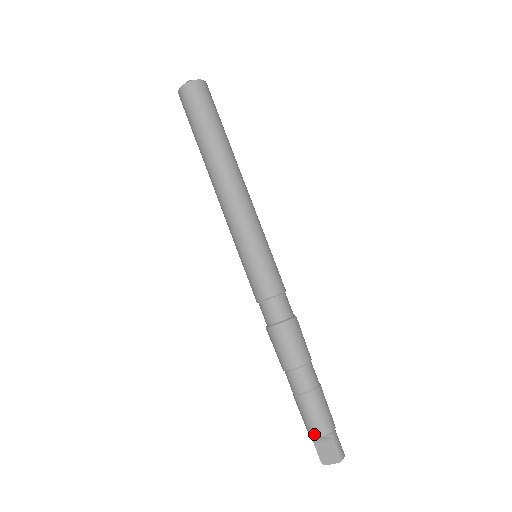
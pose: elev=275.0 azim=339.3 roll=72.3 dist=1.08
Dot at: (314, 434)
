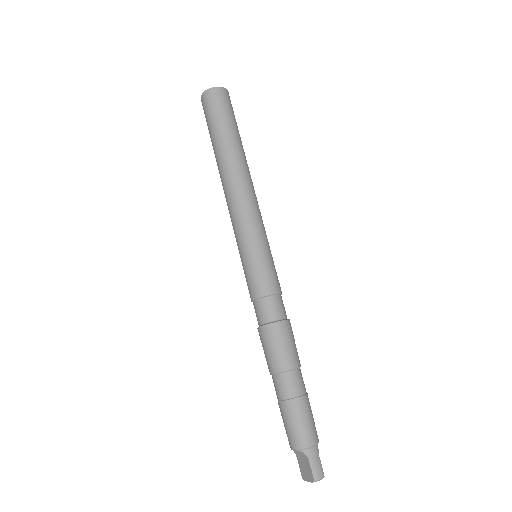
Dot at: (290, 445)
